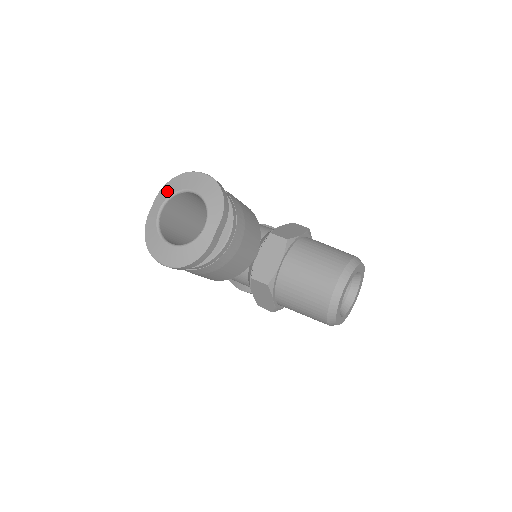
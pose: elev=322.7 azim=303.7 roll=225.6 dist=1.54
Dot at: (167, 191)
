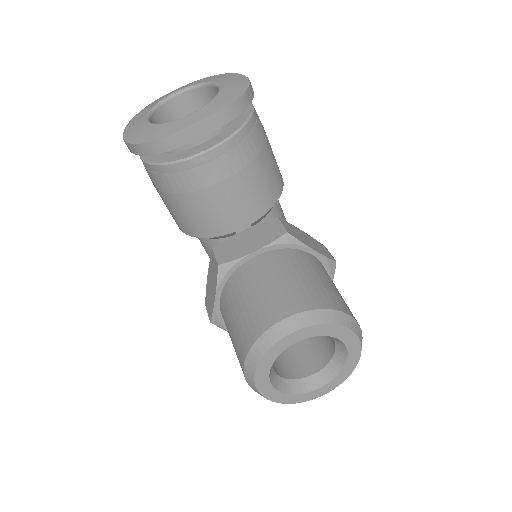
Dot at: (201, 80)
